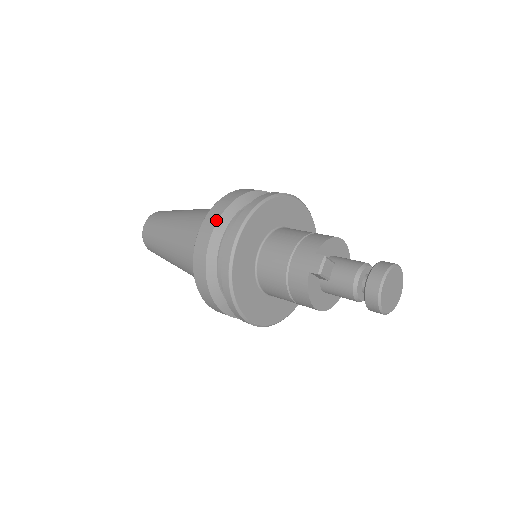
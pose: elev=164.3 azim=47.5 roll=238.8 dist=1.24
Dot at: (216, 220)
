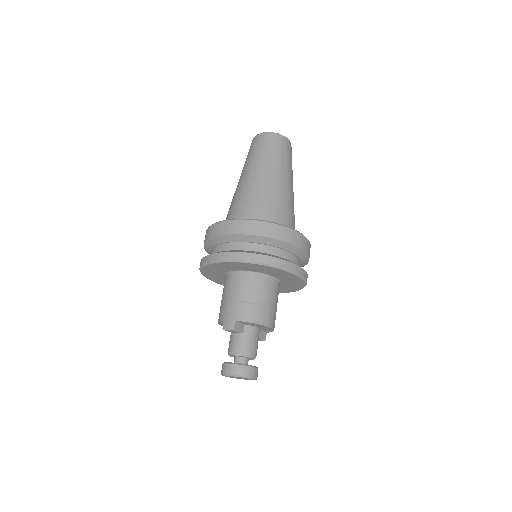
Dot at: (232, 233)
